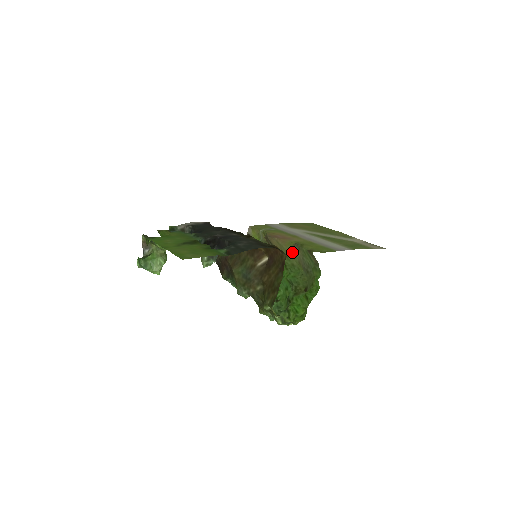
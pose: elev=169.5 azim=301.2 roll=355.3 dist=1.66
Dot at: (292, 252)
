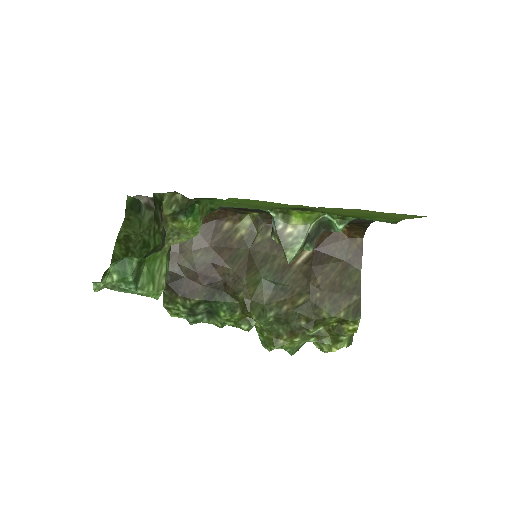
Dot at: occluded
